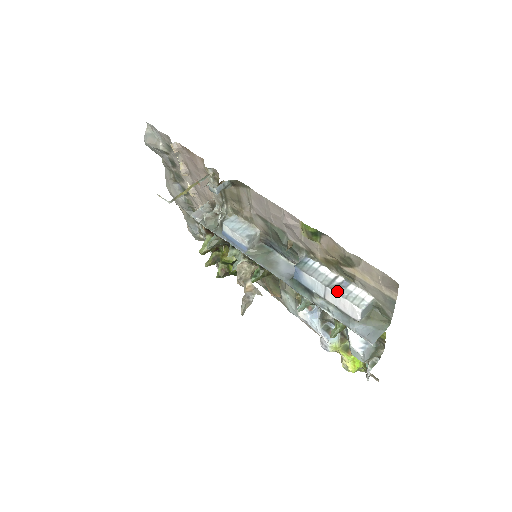
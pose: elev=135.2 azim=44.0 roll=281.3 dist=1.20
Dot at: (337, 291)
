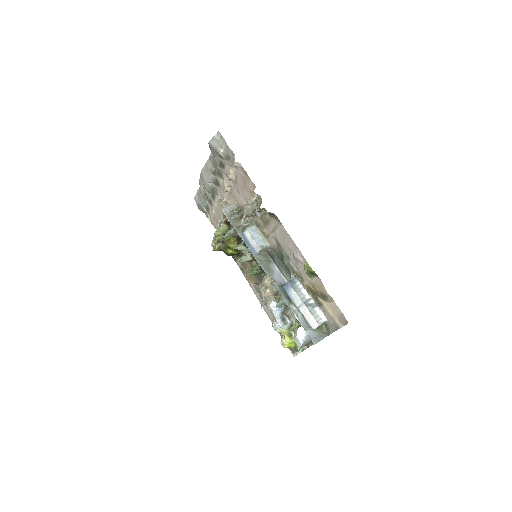
Dot at: (309, 308)
